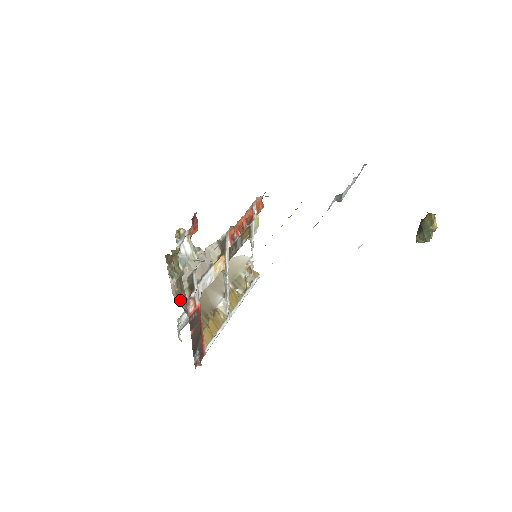
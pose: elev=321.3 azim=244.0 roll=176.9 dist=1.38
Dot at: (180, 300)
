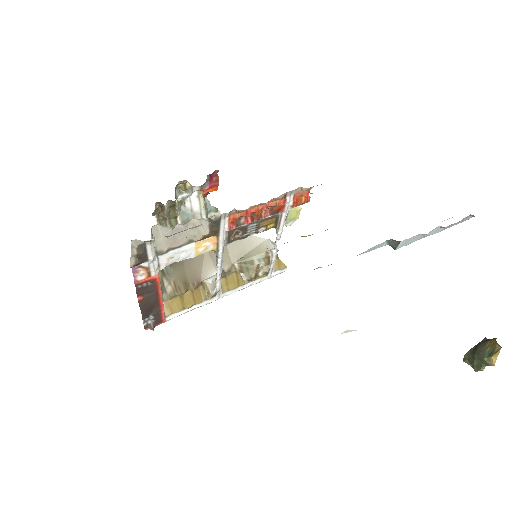
Dot at: occluded
